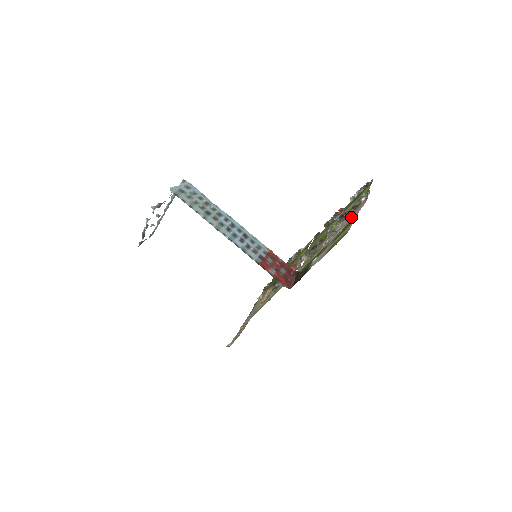
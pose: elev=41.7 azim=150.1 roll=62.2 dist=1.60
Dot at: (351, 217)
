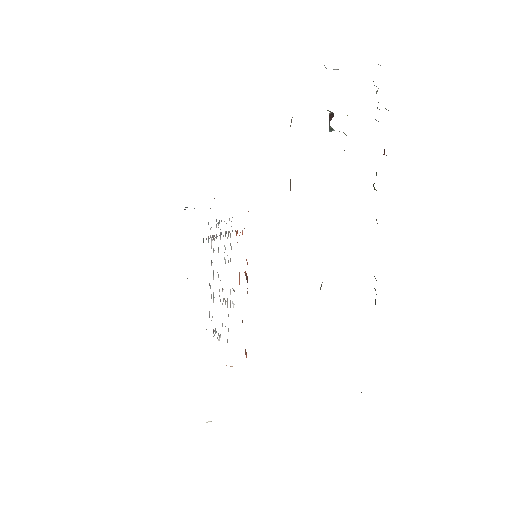
Dot at: occluded
